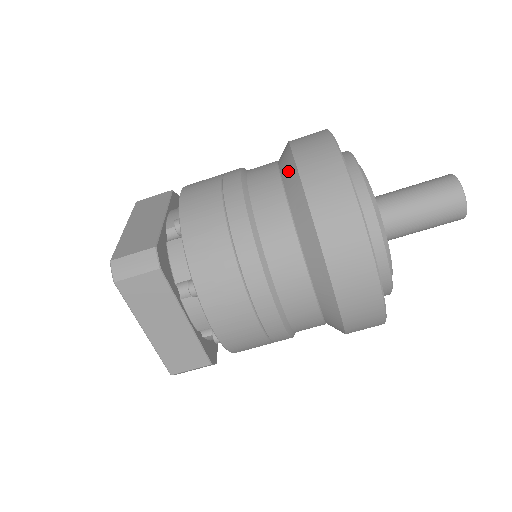
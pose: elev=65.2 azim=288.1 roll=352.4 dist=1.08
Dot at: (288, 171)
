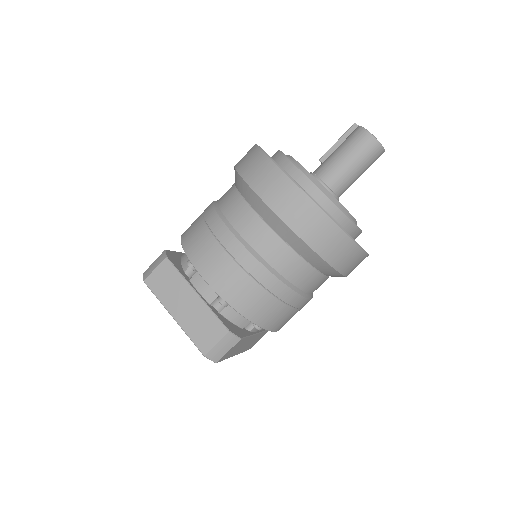
Dot at: (282, 231)
